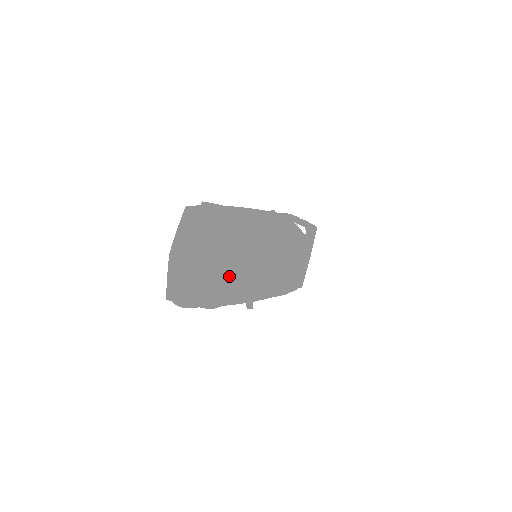
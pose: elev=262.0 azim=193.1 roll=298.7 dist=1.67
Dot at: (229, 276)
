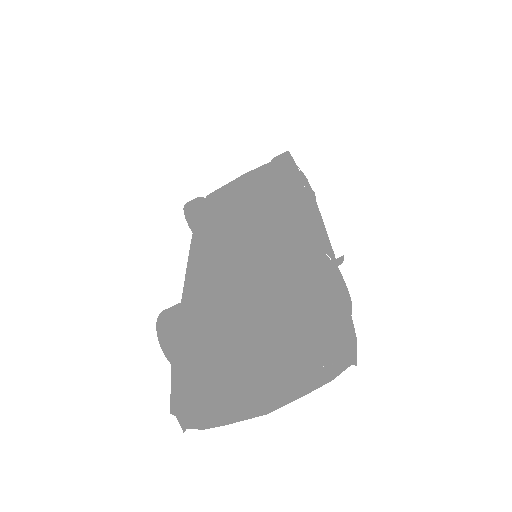
Dot at: occluded
